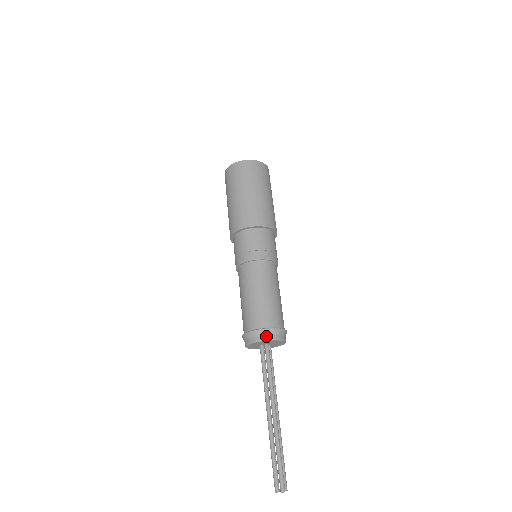
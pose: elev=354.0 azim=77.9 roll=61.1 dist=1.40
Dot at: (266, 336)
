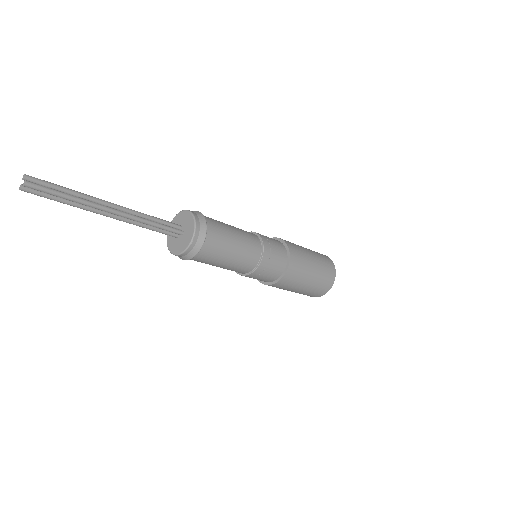
Dot at: occluded
